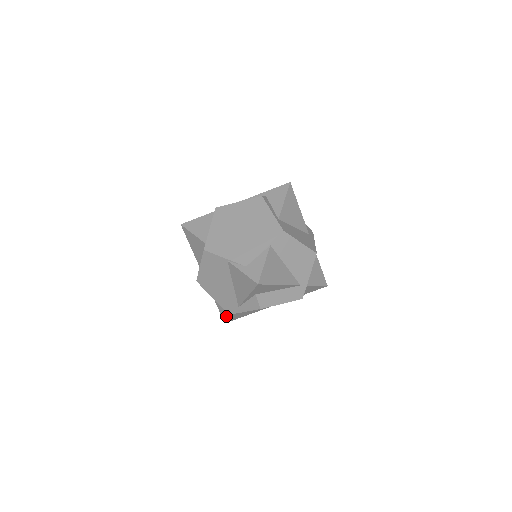
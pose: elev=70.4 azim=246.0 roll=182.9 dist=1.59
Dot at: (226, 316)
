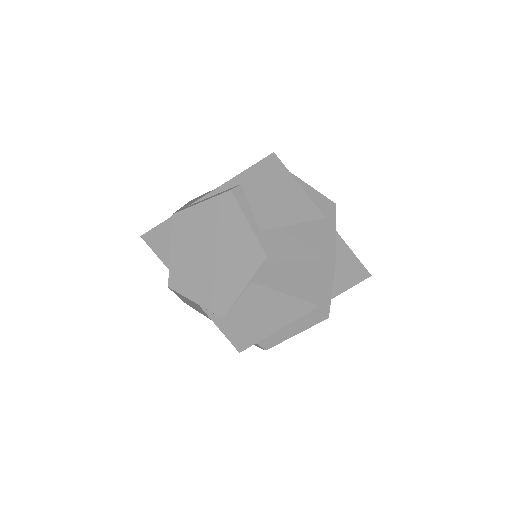
Dot at: occluded
